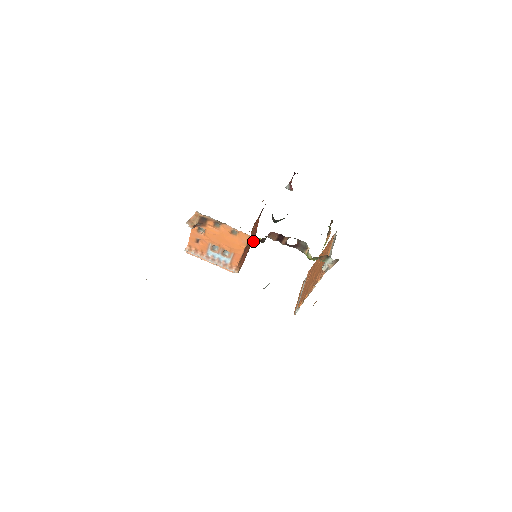
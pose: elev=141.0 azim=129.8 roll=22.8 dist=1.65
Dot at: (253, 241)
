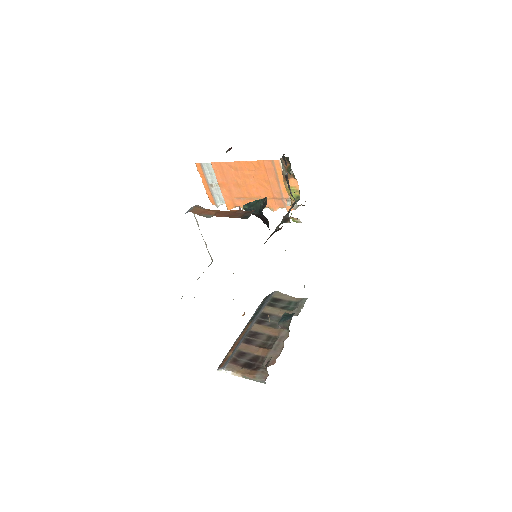
Dot at: occluded
